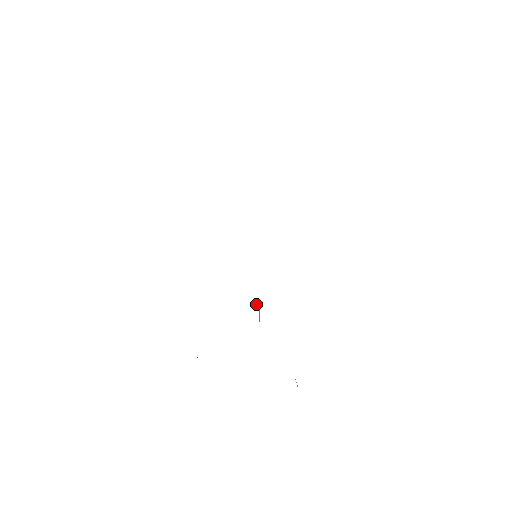
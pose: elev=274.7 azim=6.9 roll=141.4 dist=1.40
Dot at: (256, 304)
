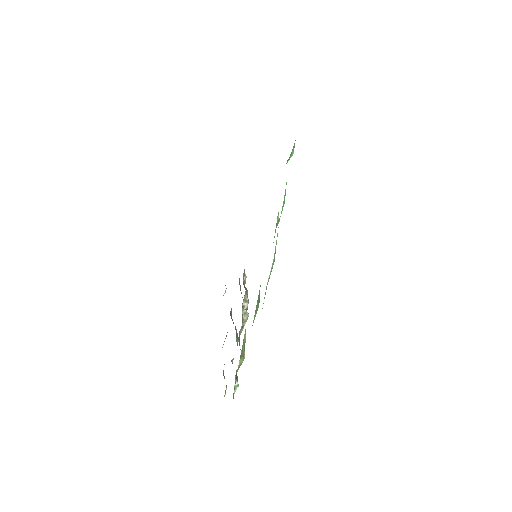
Dot at: (245, 297)
